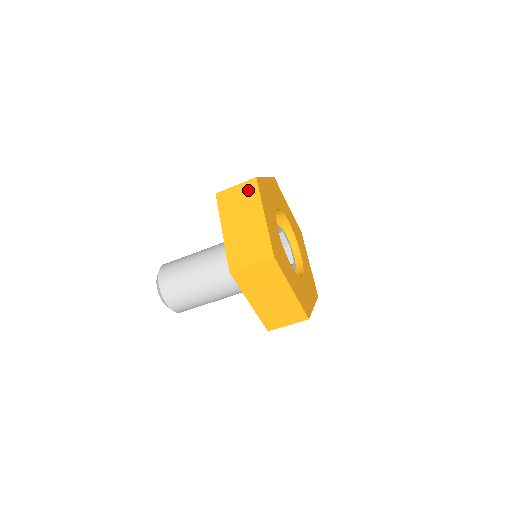
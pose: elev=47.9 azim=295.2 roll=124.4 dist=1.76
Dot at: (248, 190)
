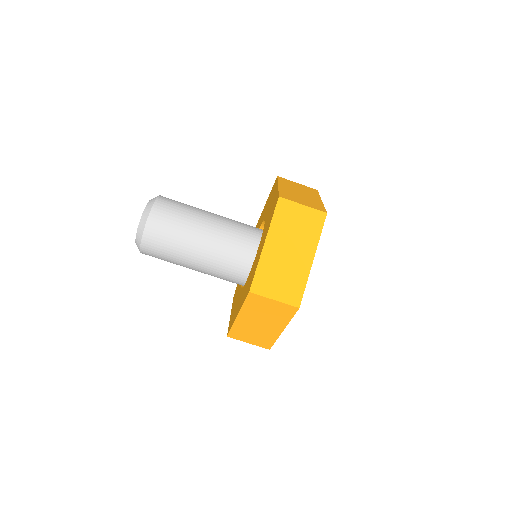
Dot at: (309, 189)
